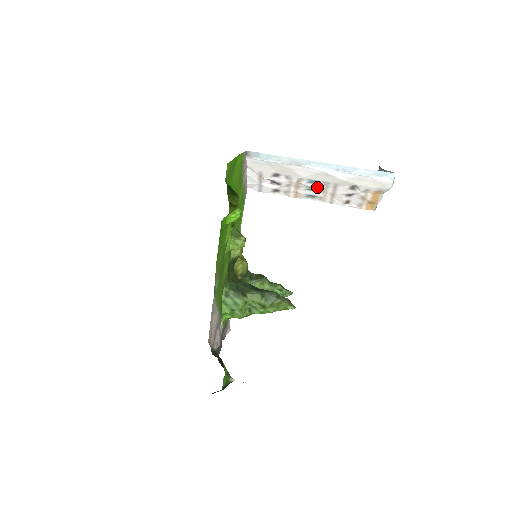
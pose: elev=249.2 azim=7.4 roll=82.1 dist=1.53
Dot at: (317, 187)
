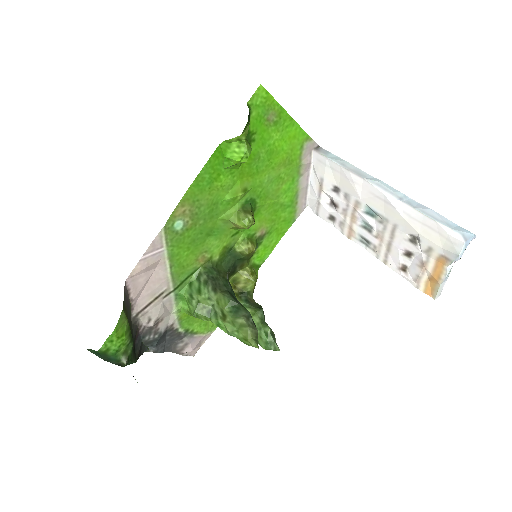
Dot at: (374, 225)
